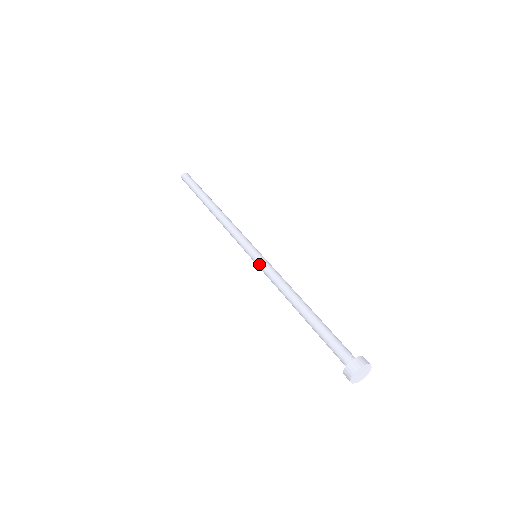
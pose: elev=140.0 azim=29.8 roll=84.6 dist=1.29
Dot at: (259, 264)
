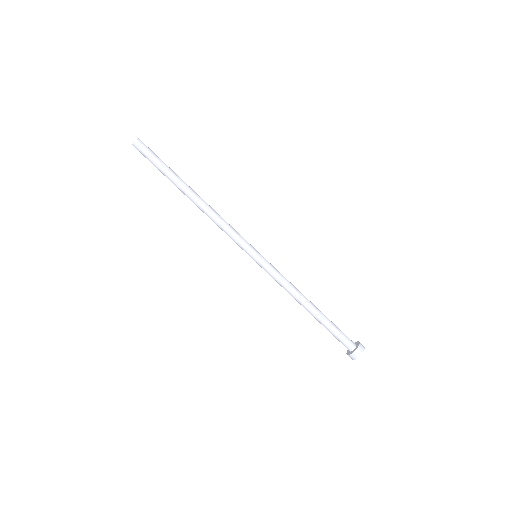
Dot at: occluded
